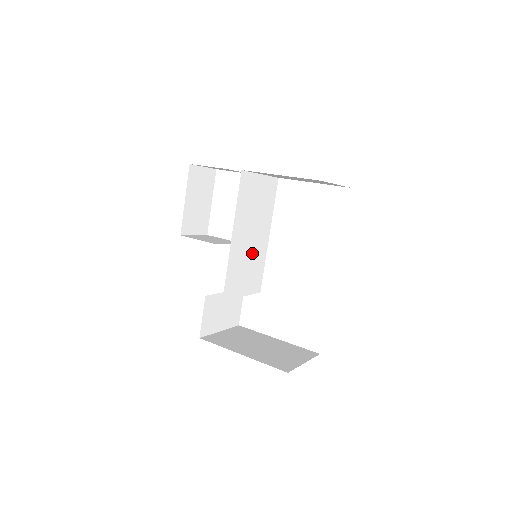
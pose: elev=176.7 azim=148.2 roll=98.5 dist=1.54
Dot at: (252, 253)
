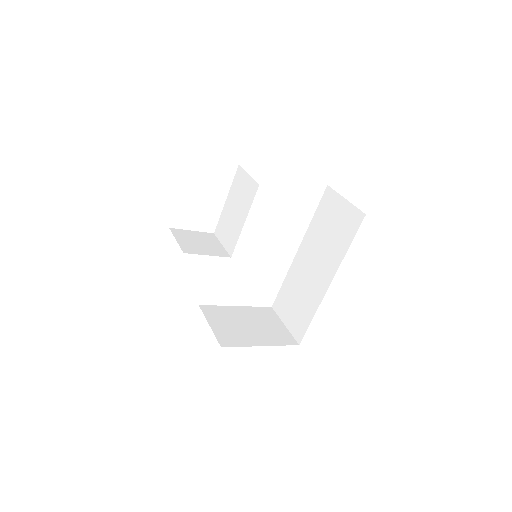
Dot at: occluded
